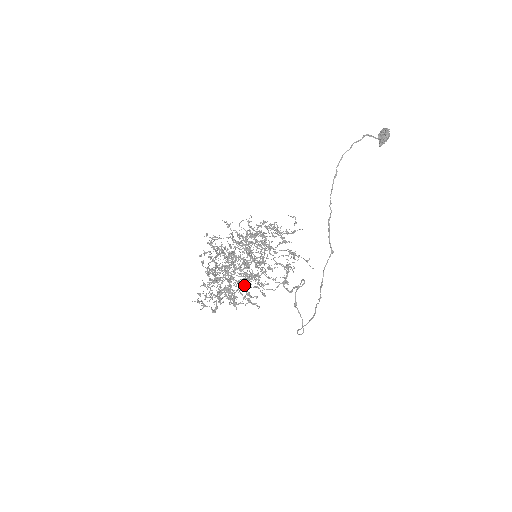
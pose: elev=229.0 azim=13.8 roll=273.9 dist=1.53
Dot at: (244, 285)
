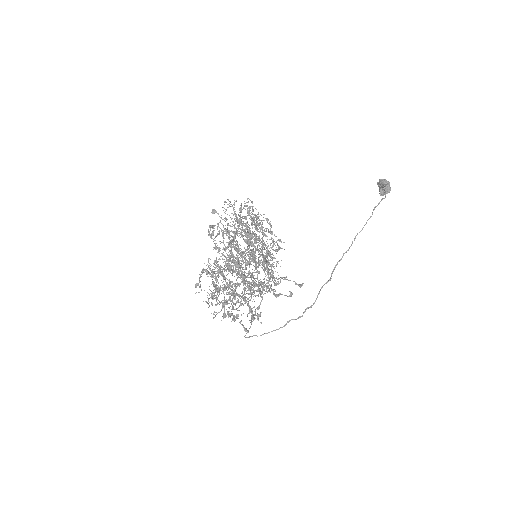
Dot at: (216, 277)
